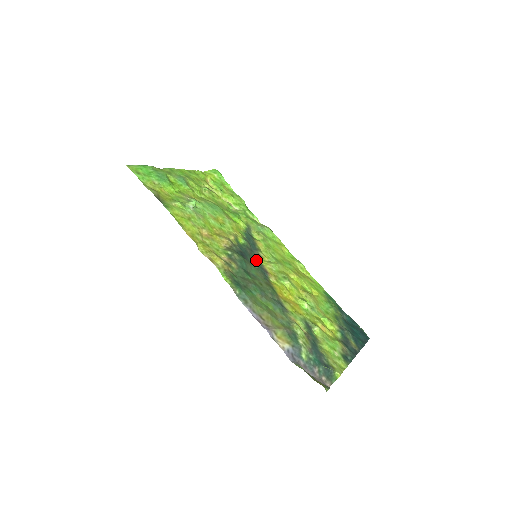
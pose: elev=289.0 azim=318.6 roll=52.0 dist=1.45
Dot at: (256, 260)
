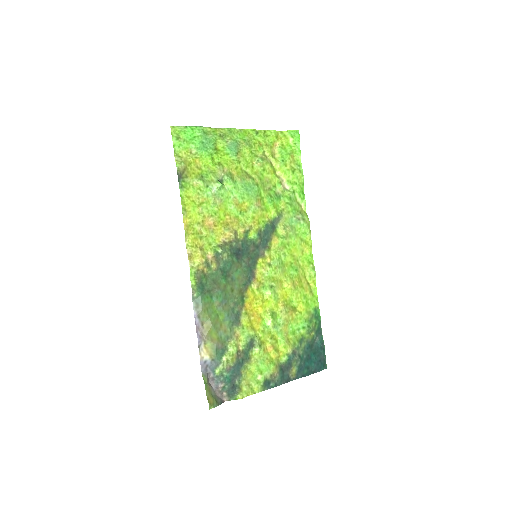
Dot at: (253, 260)
